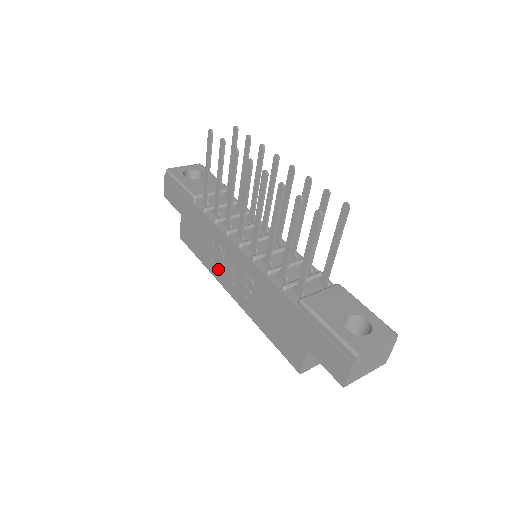
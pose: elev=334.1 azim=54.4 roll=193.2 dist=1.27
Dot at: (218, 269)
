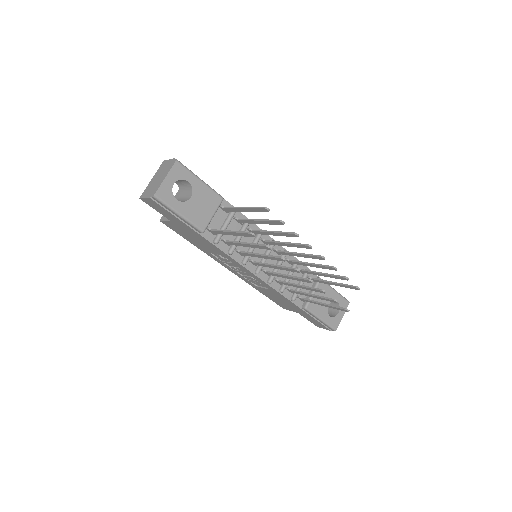
Dot at: (219, 260)
